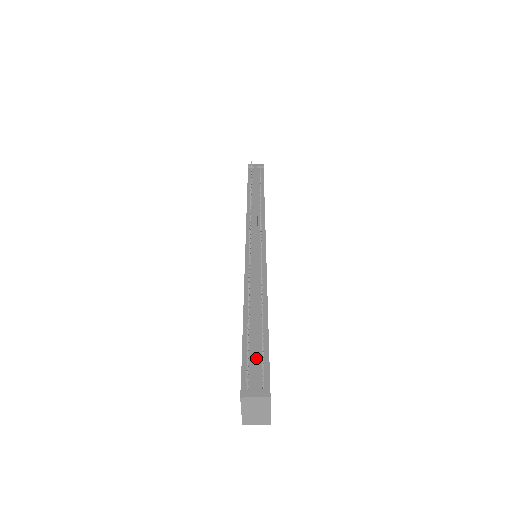
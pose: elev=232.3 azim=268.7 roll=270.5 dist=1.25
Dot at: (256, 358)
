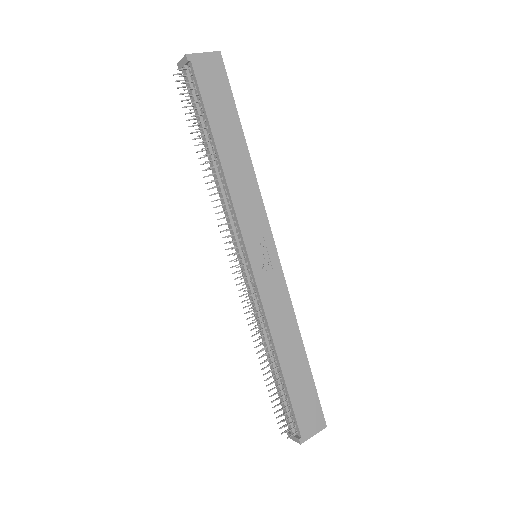
Dot at: (285, 409)
